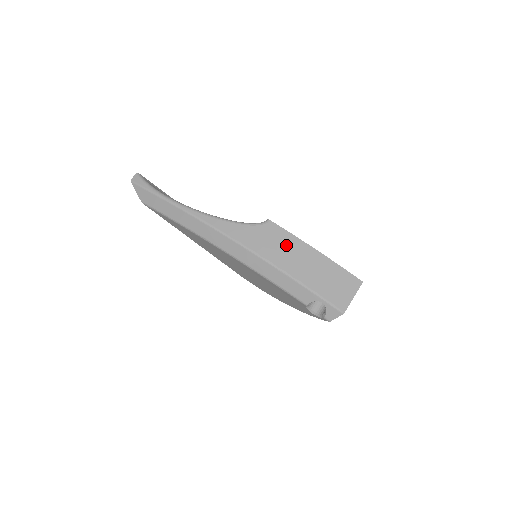
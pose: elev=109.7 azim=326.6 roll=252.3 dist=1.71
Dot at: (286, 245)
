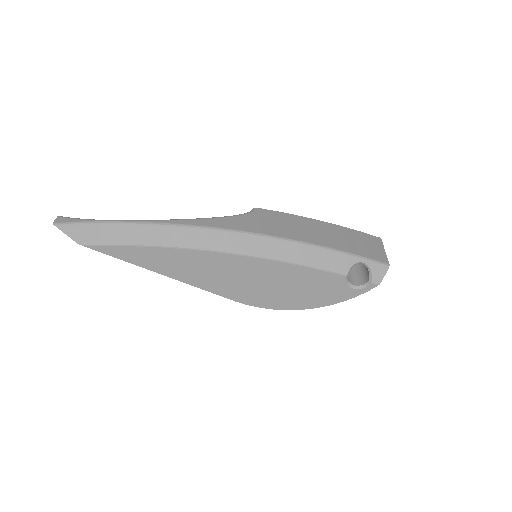
Dot at: (289, 222)
